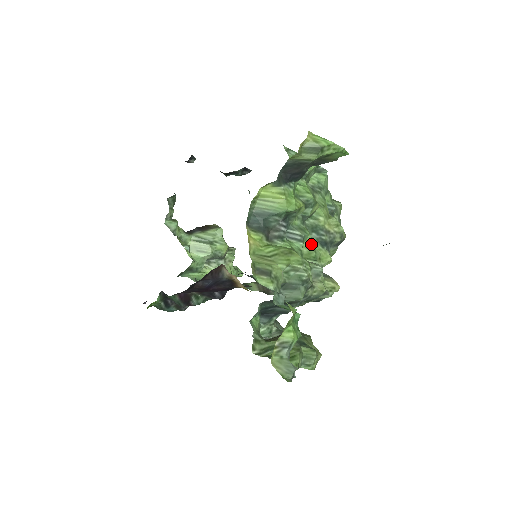
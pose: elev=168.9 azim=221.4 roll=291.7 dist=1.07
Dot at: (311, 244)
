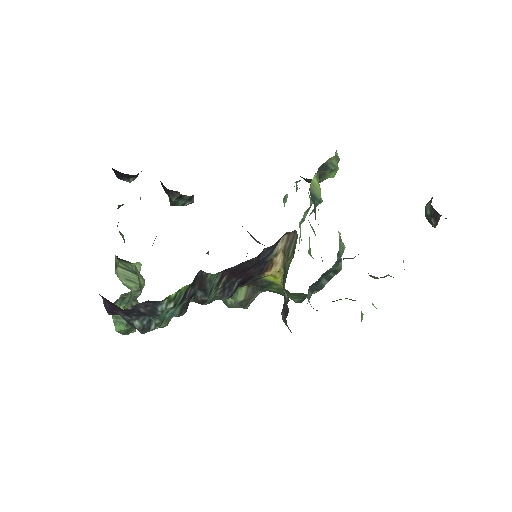
Dot at: occluded
